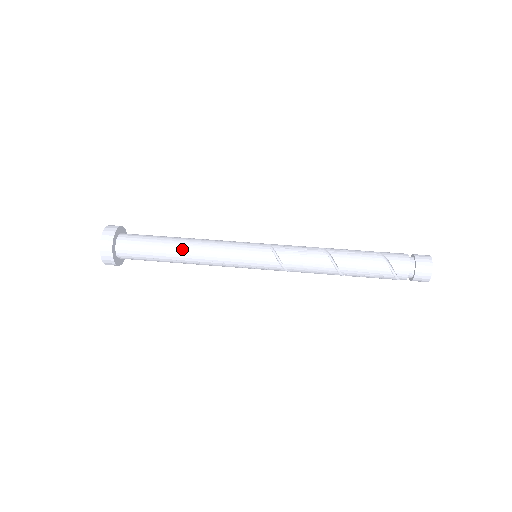
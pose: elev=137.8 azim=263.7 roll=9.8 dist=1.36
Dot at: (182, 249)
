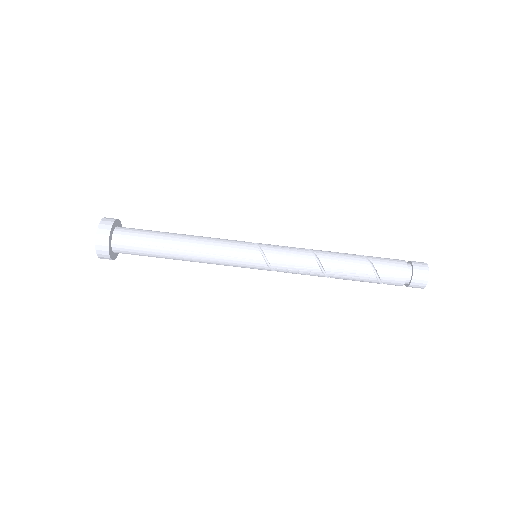
Dot at: occluded
